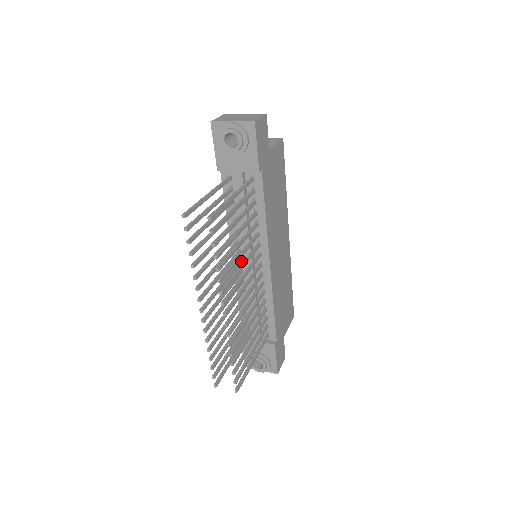
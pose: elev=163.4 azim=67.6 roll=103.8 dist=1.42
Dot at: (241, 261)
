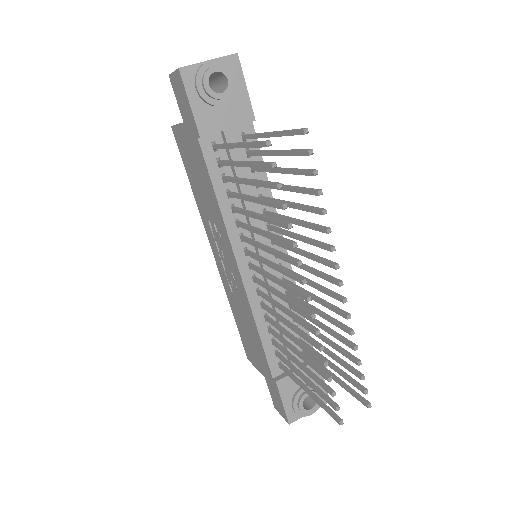
Dot at: (251, 264)
